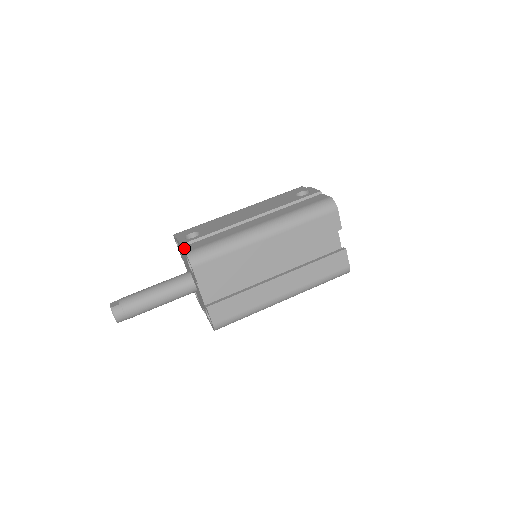
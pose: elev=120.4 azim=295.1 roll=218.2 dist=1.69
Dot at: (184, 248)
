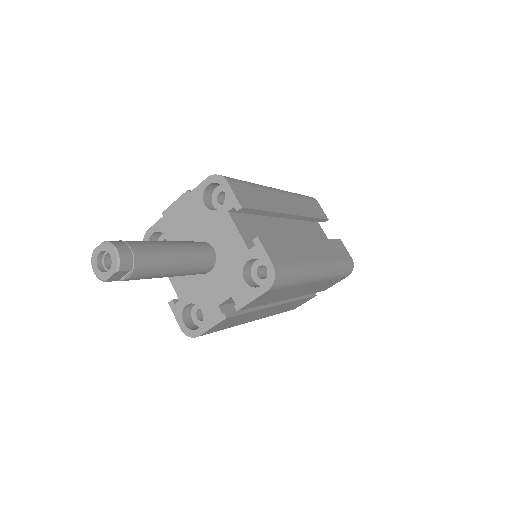
Dot at: (196, 187)
